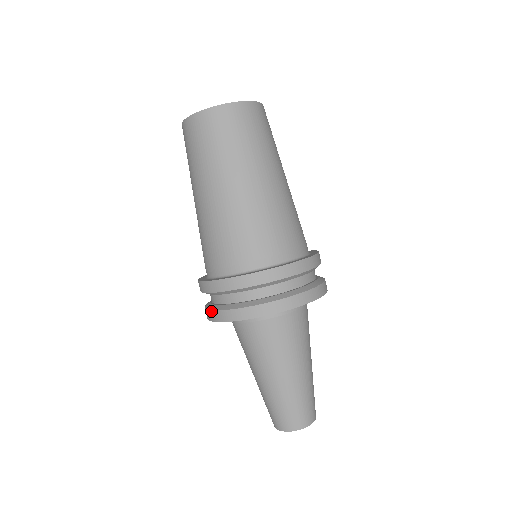
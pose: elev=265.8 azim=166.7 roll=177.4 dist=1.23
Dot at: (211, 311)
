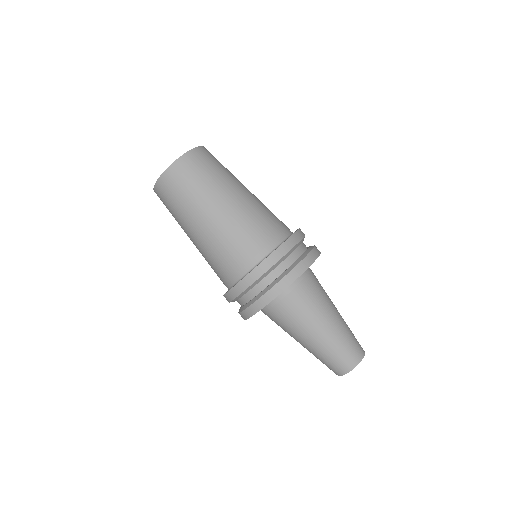
Dot at: (256, 302)
